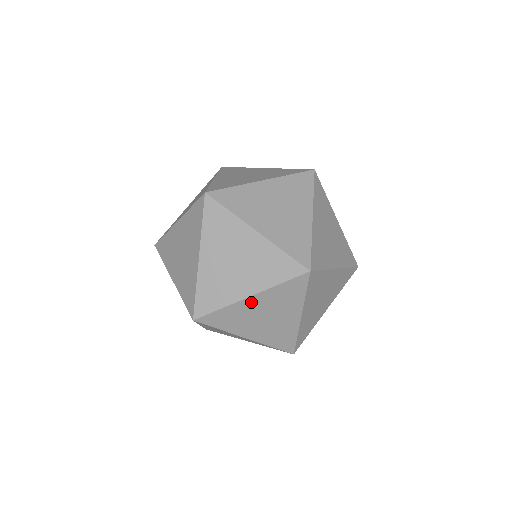
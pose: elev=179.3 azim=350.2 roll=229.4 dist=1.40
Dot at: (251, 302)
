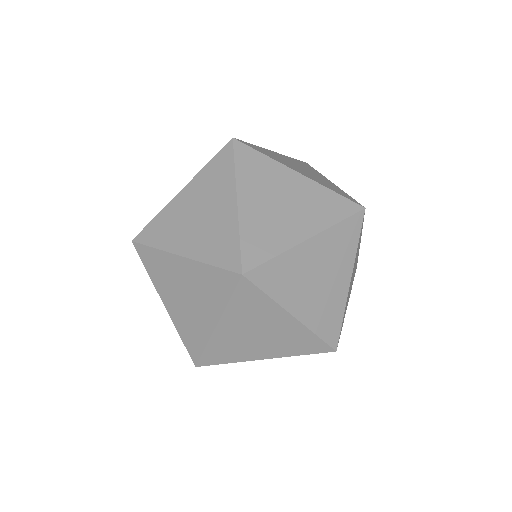
Dot at: (180, 264)
